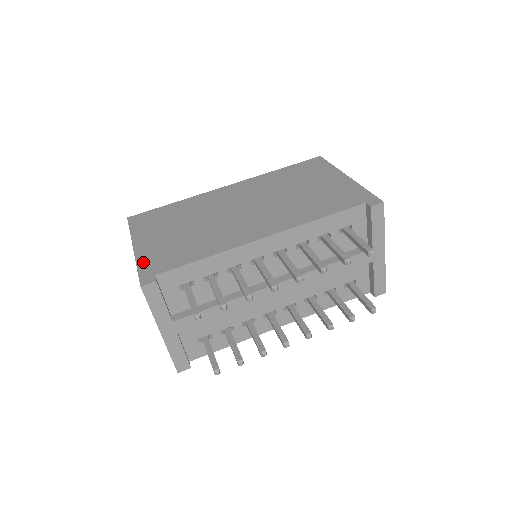
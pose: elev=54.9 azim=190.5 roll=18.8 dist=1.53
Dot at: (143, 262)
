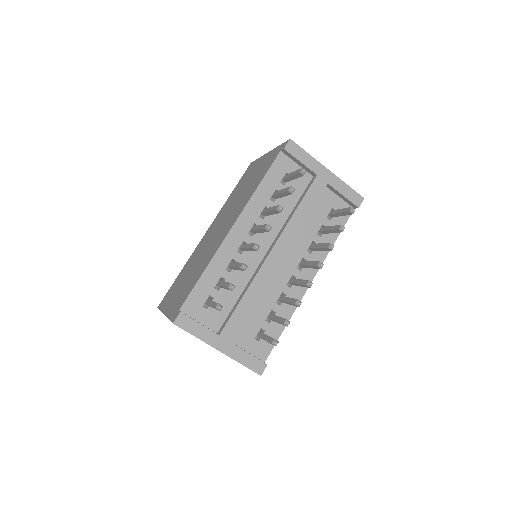
Dot at: (171, 313)
